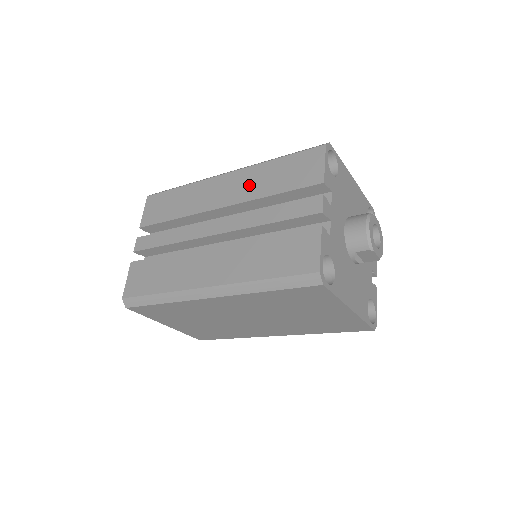
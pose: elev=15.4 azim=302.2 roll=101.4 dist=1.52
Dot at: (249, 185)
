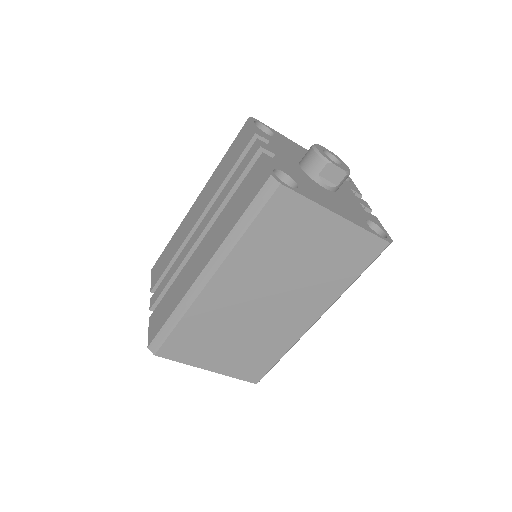
Dot at: (211, 188)
